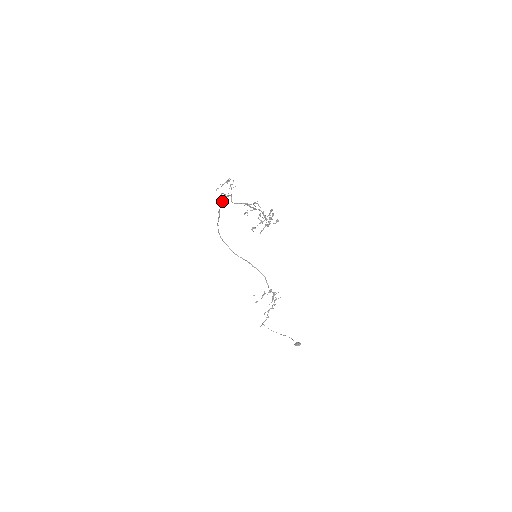
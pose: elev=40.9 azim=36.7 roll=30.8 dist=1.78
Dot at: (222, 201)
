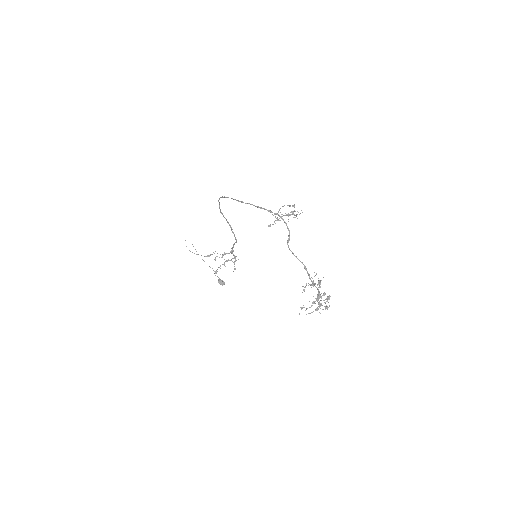
Dot at: (266, 209)
